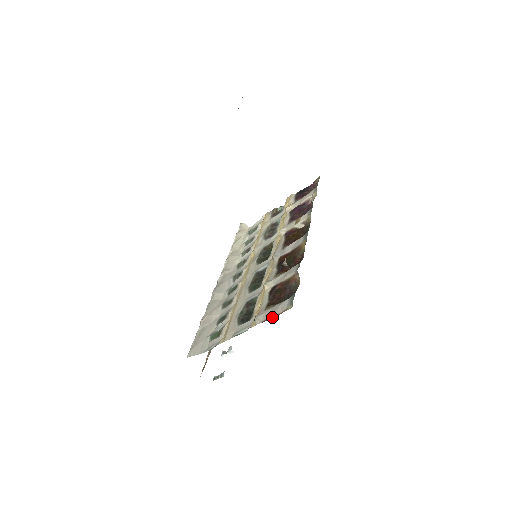
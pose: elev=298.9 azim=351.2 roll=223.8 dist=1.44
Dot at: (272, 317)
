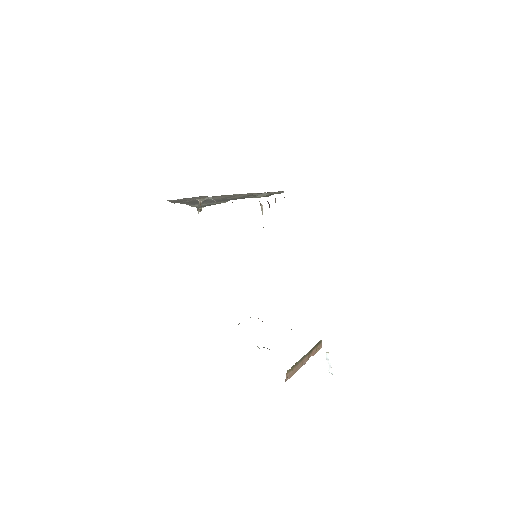
Dot at: occluded
